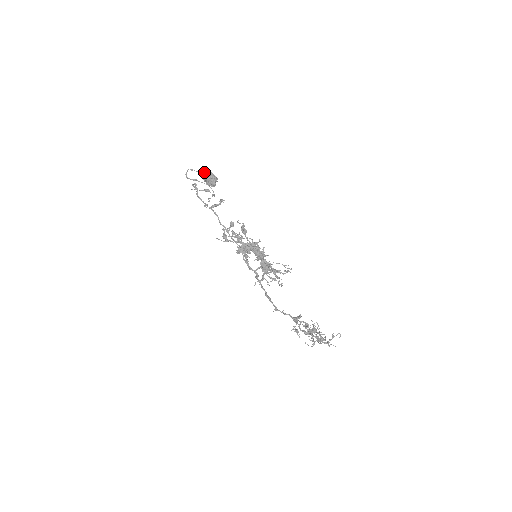
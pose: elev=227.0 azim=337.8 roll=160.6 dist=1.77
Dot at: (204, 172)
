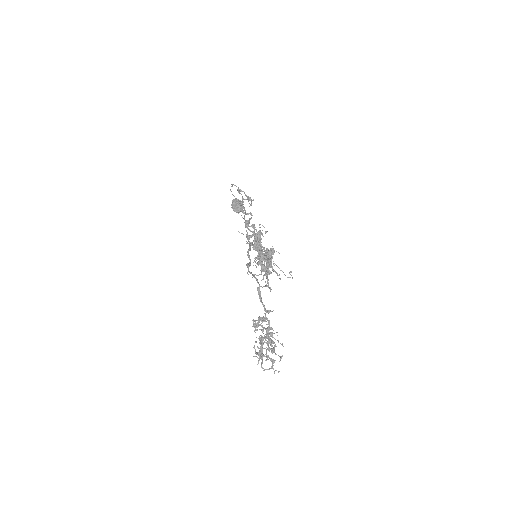
Dot at: occluded
